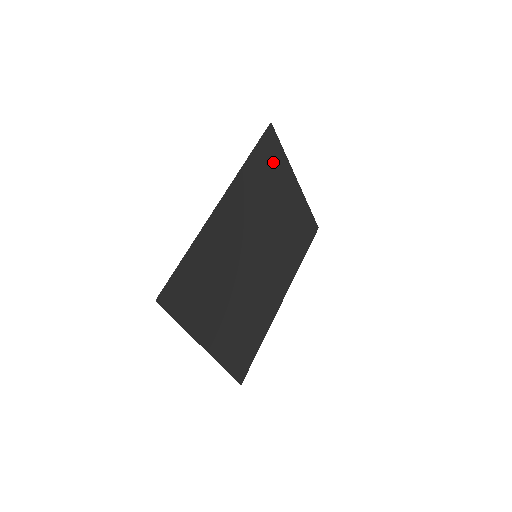
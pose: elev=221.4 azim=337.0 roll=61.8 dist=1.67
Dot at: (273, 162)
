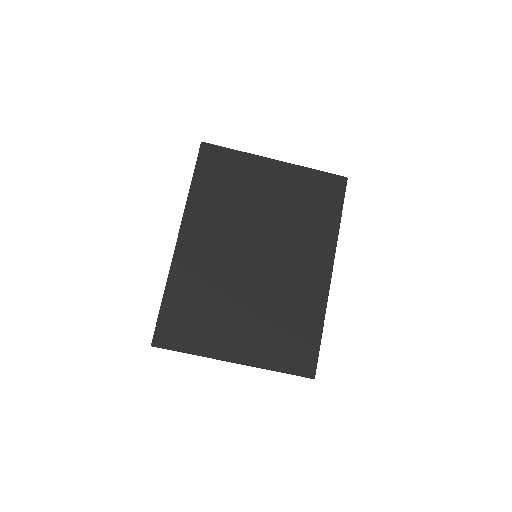
Dot at: (226, 169)
